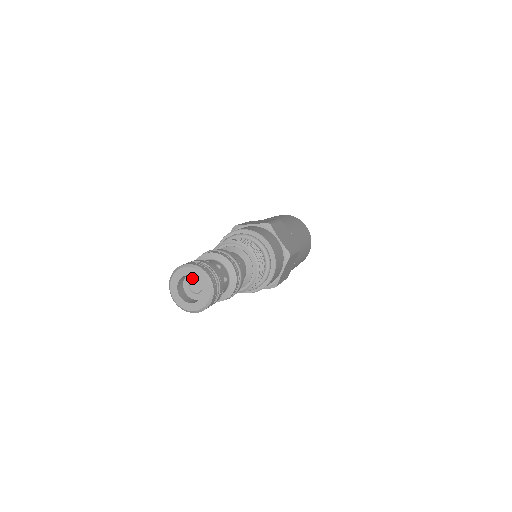
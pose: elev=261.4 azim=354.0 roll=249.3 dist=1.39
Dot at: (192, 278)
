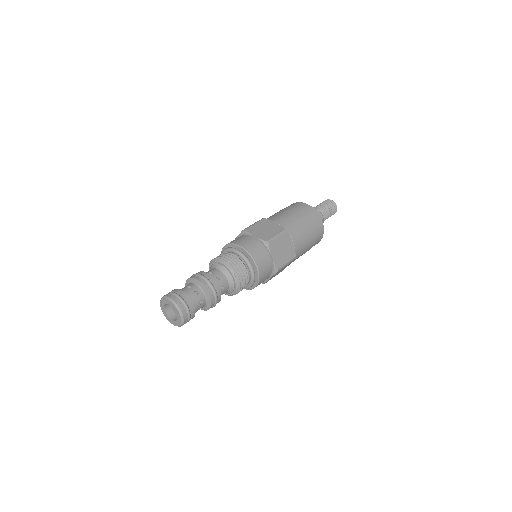
Dot at: occluded
